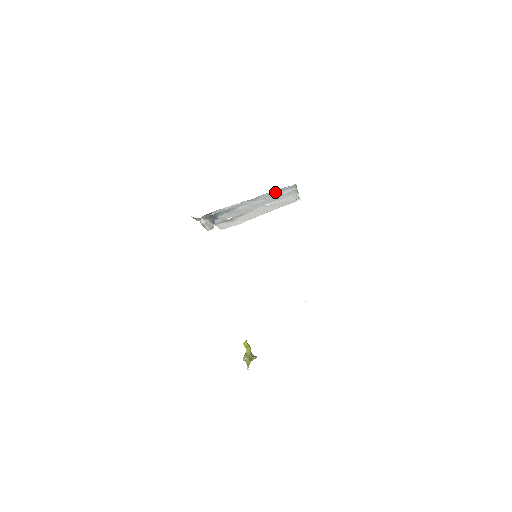
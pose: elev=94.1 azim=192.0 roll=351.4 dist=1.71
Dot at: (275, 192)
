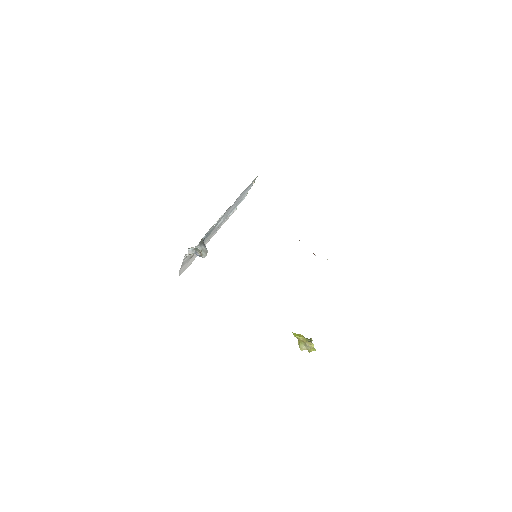
Dot at: (245, 191)
